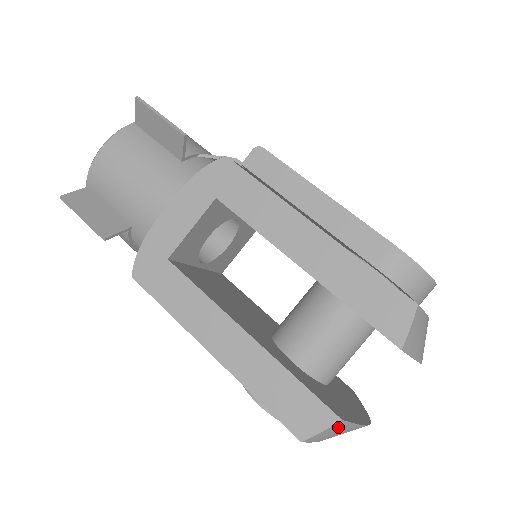
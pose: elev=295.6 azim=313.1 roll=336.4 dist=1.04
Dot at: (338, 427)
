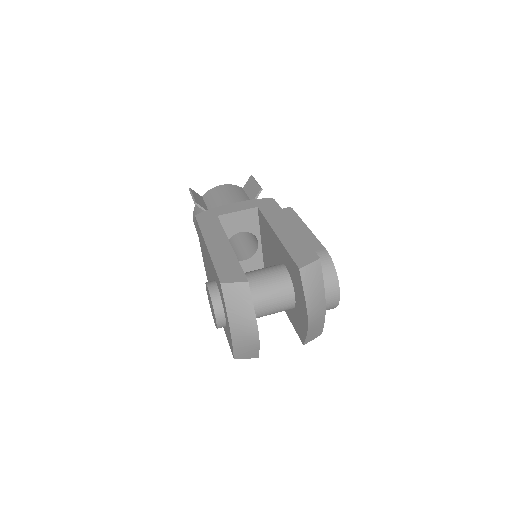
Dot at: (243, 290)
